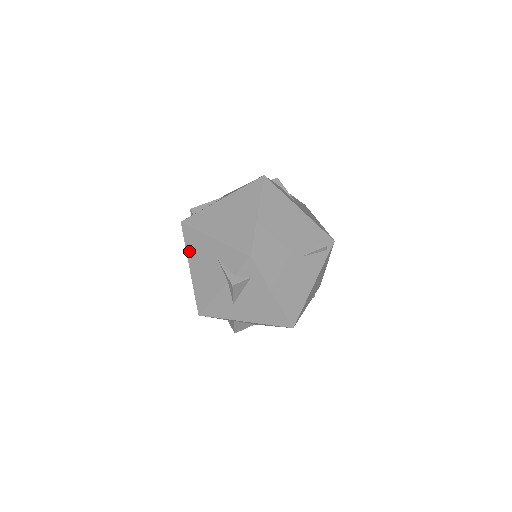
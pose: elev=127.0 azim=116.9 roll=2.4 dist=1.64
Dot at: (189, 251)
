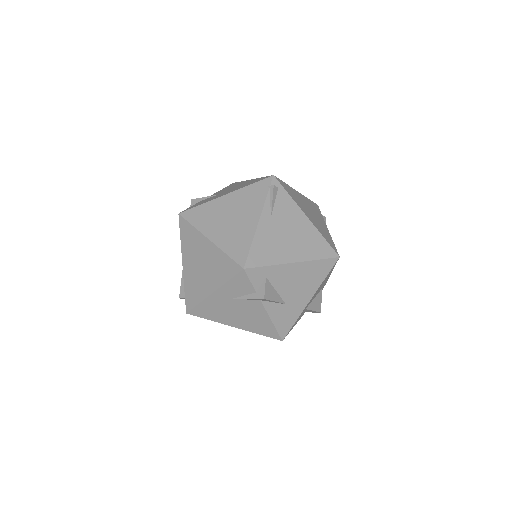
Dot at: (217, 320)
